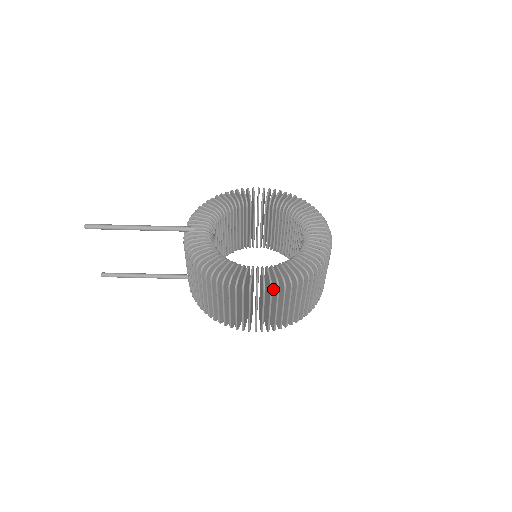
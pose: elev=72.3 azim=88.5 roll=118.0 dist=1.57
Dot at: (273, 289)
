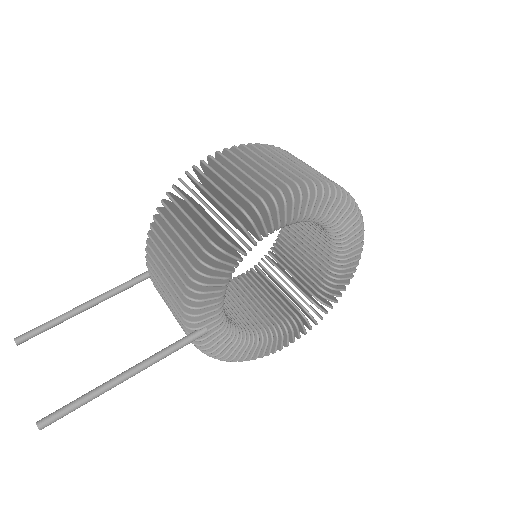
Dot at: occluded
